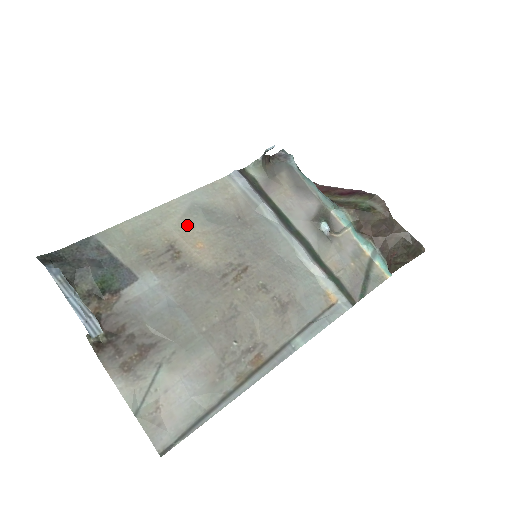
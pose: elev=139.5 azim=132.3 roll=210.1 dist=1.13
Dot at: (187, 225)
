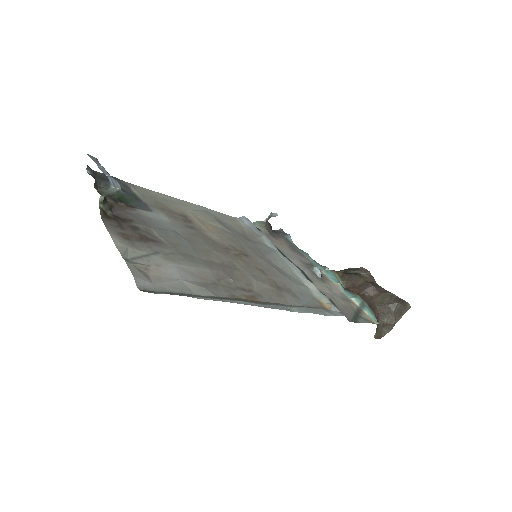
Dot at: (200, 216)
